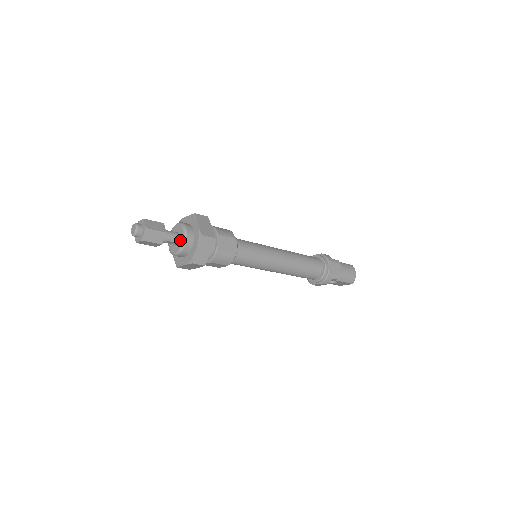
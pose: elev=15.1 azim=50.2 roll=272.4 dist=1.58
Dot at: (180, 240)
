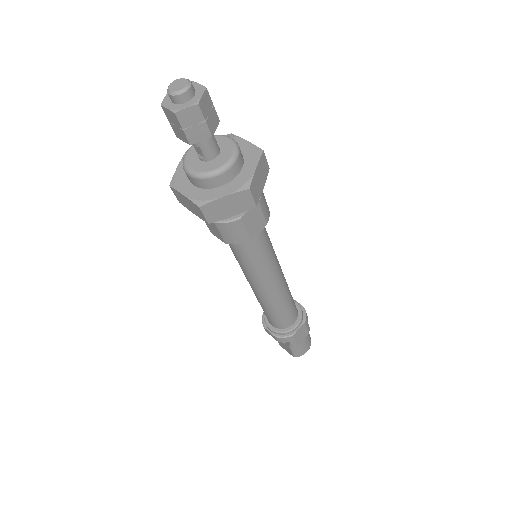
Dot at: (215, 163)
